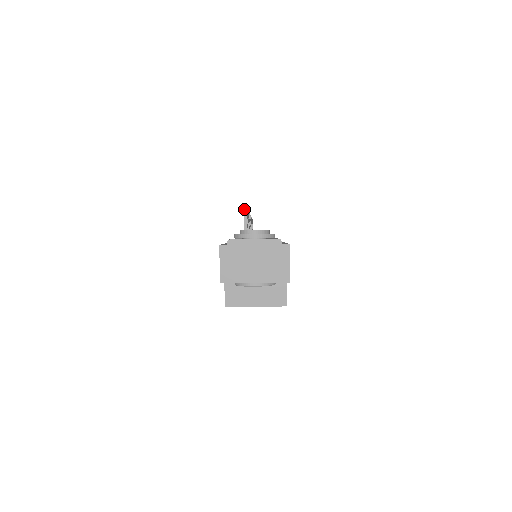
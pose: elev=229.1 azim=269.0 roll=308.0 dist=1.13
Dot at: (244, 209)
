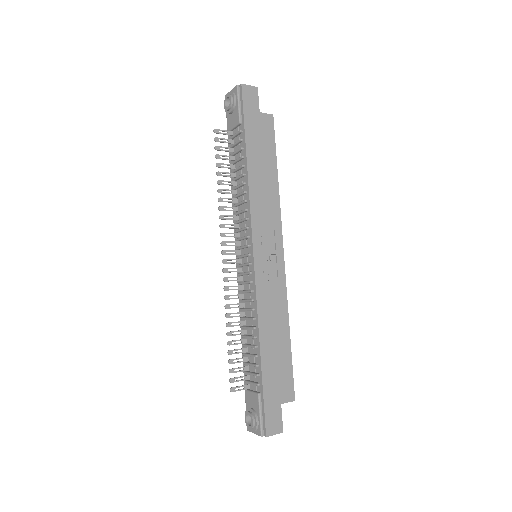
Dot at: occluded
